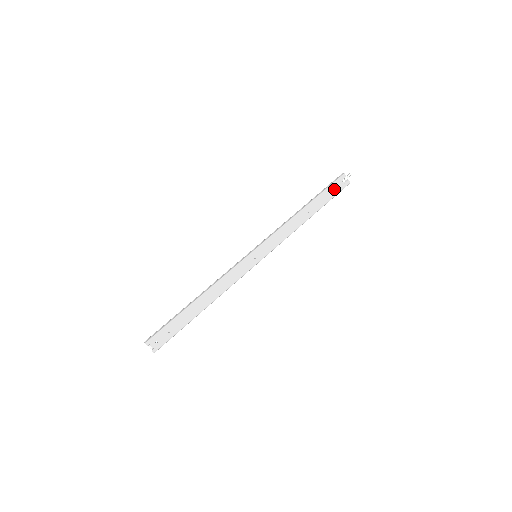
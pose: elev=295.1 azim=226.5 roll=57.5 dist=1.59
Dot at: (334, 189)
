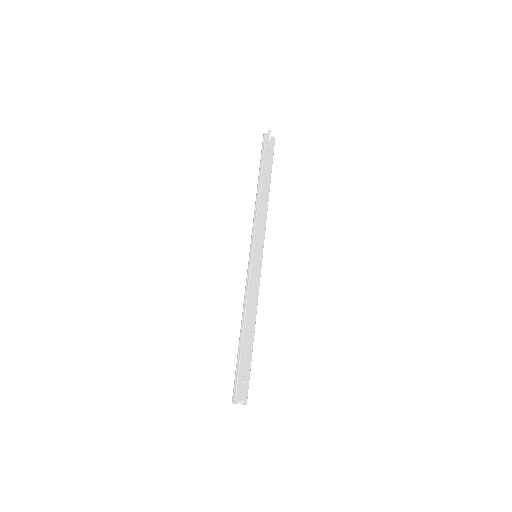
Dot at: (268, 152)
